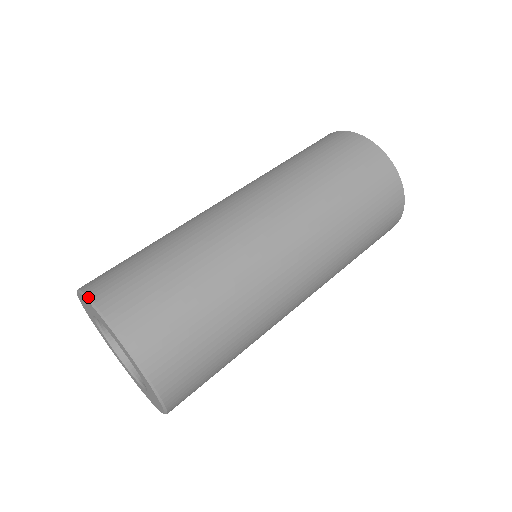
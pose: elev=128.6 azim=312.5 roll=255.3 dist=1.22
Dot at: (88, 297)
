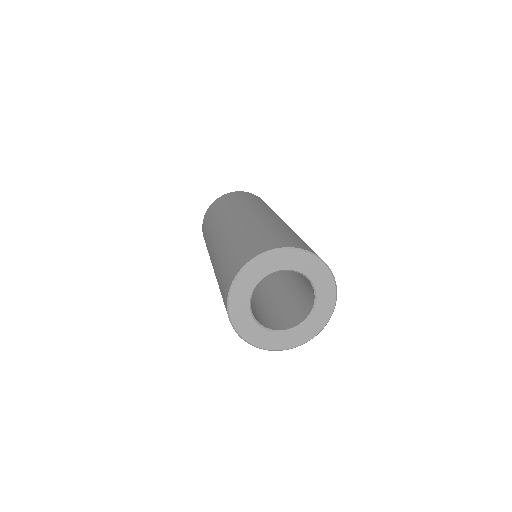
Dot at: (232, 282)
